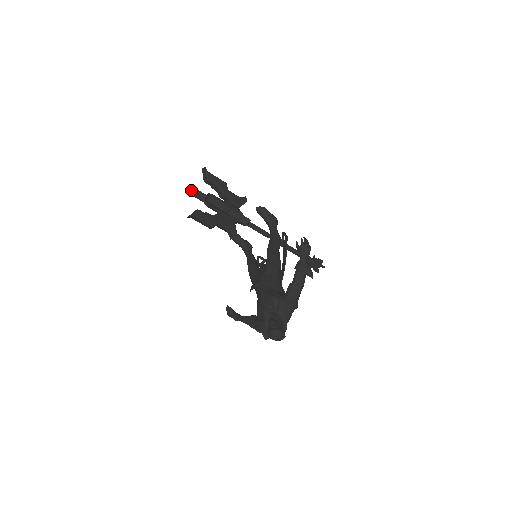
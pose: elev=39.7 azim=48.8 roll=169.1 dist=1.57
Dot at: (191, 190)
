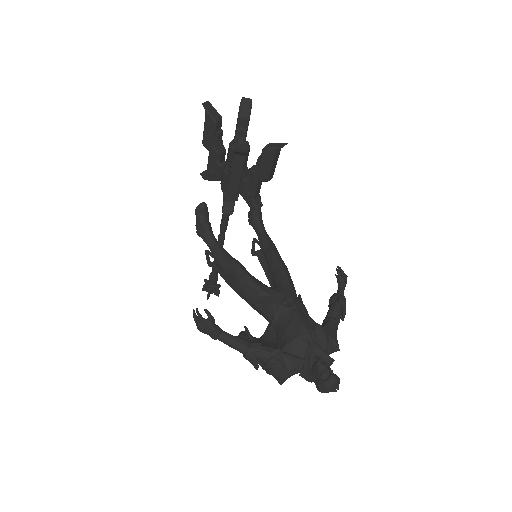
Dot at: (213, 111)
